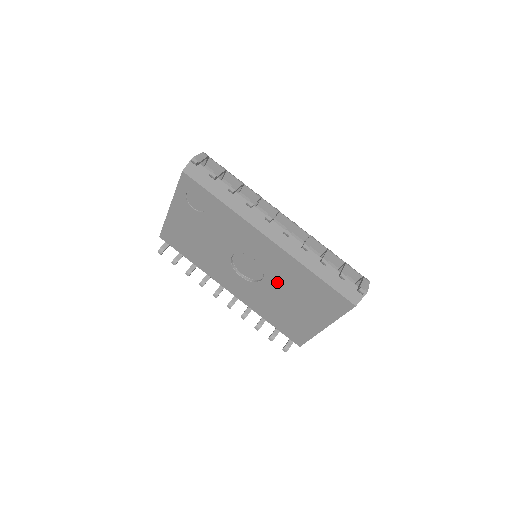
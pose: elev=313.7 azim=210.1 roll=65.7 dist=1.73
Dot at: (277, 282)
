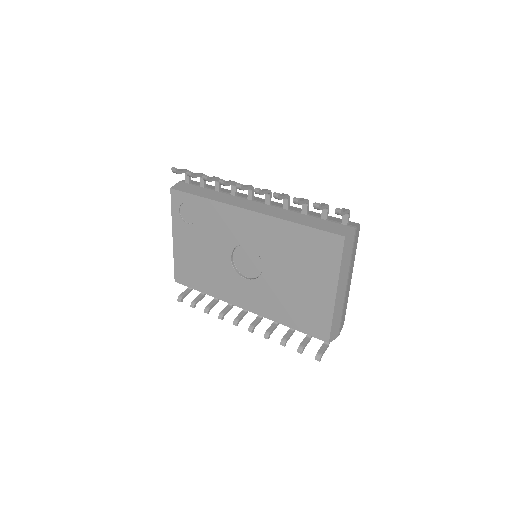
Dot at: (274, 261)
